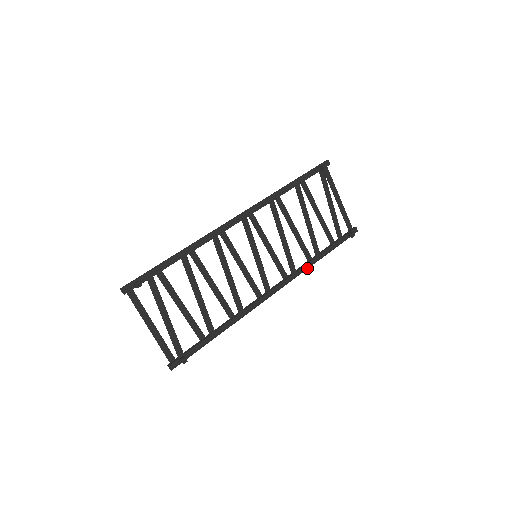
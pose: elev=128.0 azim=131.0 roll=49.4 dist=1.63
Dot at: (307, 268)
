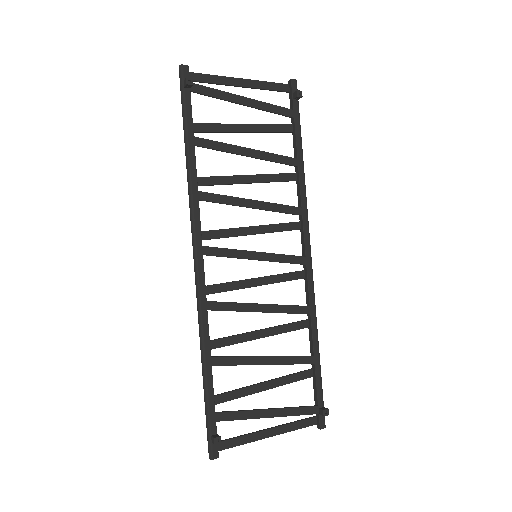
Dot at: (304, 189)
